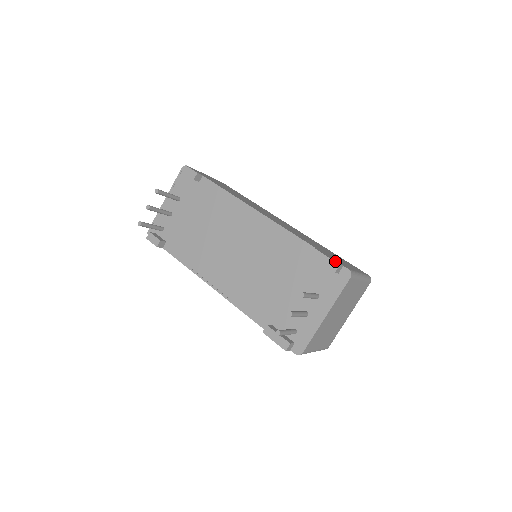
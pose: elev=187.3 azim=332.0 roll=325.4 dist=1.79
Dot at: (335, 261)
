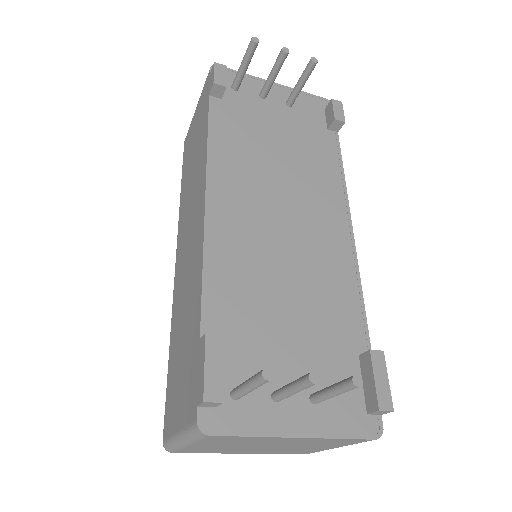
Dot at: (390, 399)
